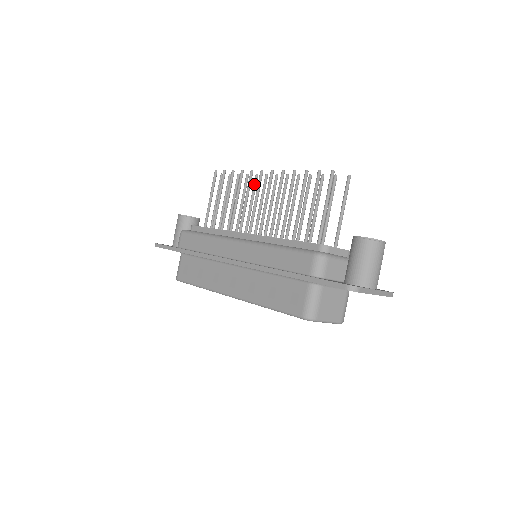
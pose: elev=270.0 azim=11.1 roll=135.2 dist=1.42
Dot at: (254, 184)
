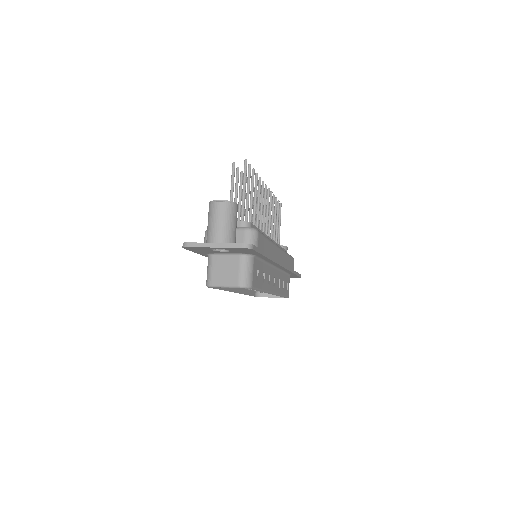
Dot at: occluded
